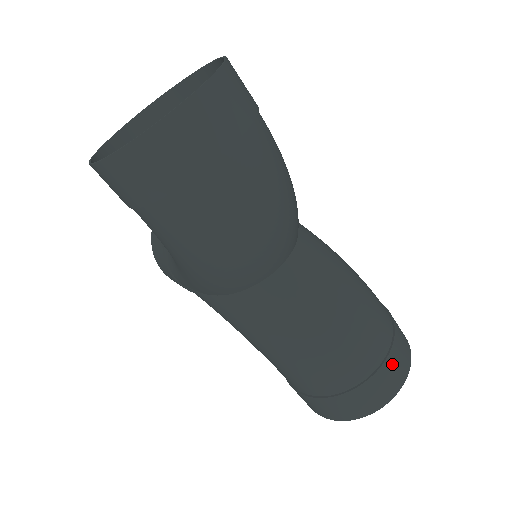
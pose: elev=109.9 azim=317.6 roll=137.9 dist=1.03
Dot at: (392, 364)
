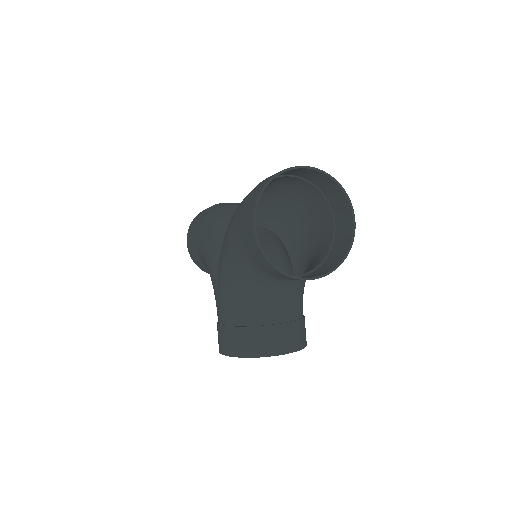
Dot at: (300, 173)
